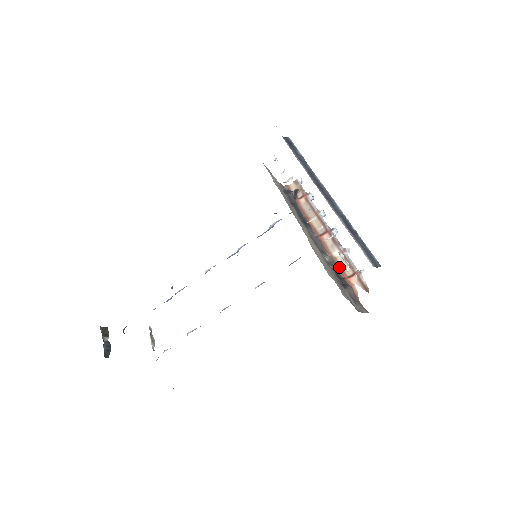
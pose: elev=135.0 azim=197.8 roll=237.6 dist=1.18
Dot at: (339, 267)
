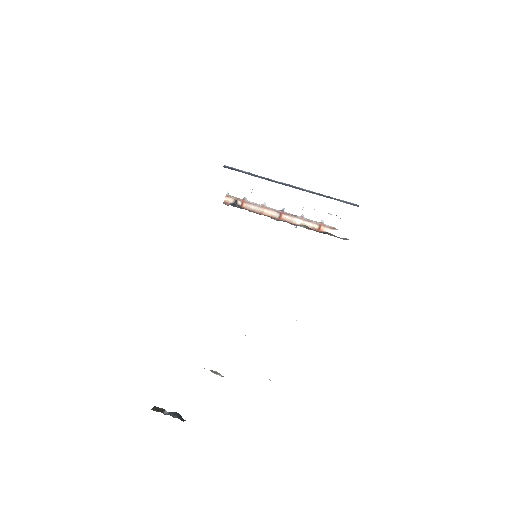
Dot at: occluded
